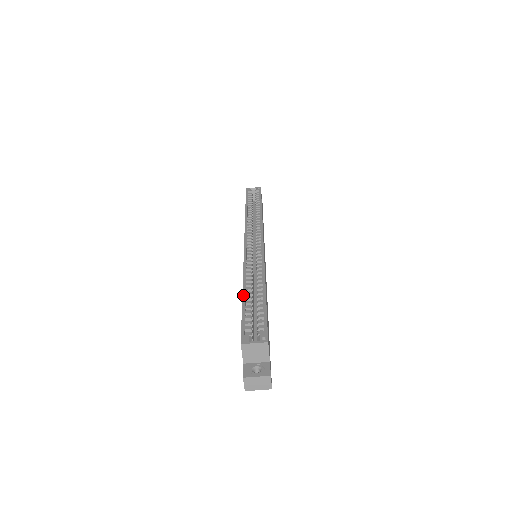
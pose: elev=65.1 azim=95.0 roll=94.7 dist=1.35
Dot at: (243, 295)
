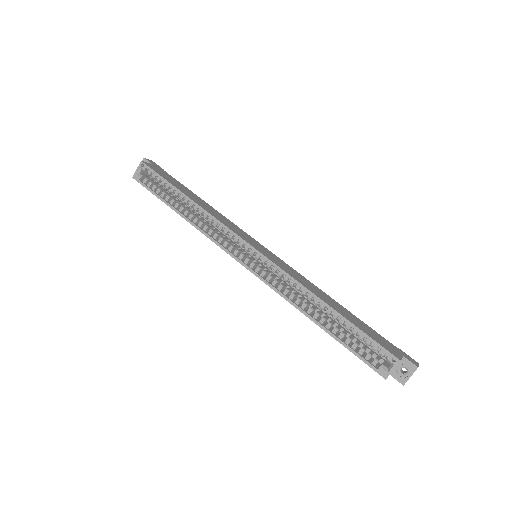
Dot at: (325, 330)
